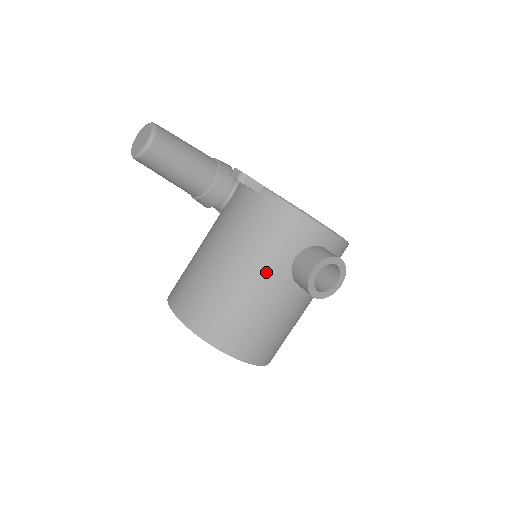
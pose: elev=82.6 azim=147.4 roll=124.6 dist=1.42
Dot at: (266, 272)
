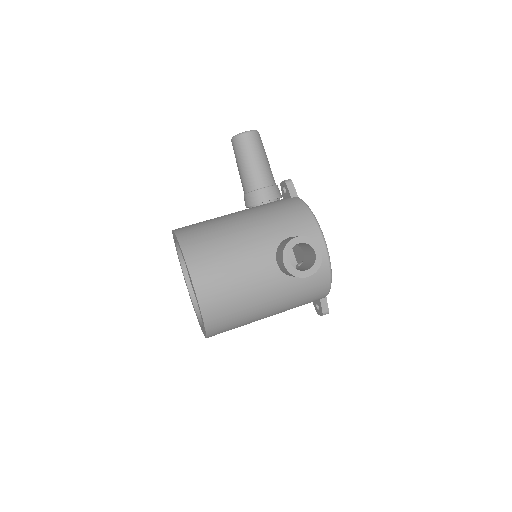
Dot at: (261, 232)
